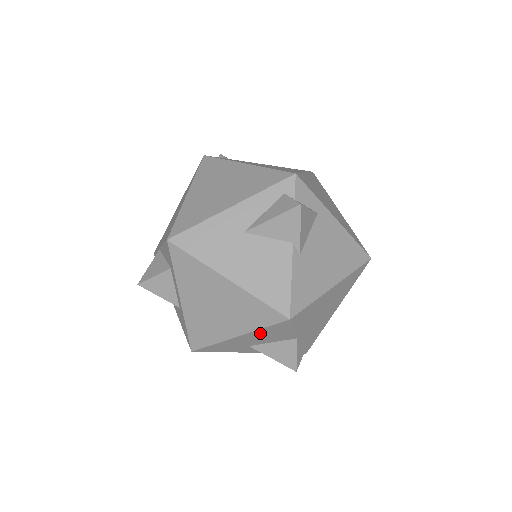
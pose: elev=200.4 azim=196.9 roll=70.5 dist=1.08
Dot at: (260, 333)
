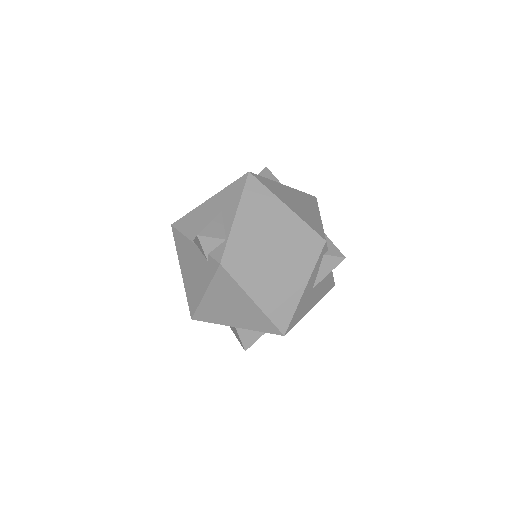
Dot at: occluded
